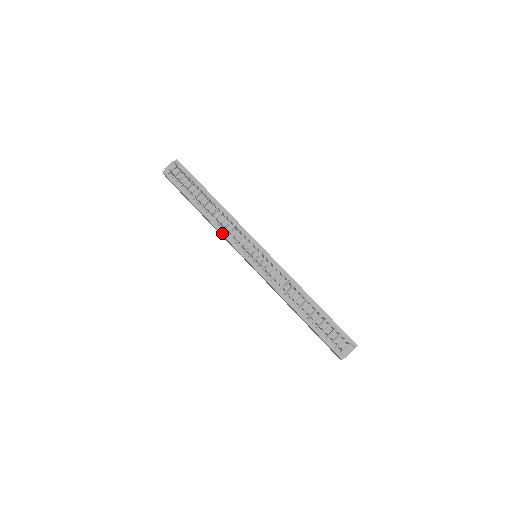
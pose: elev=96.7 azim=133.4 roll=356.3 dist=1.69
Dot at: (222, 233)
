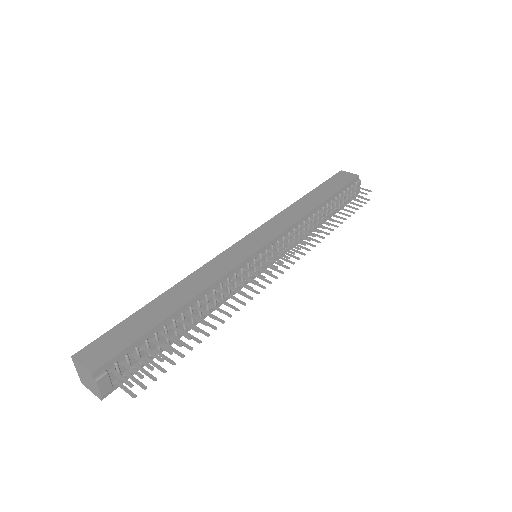
Dot at: occluded
